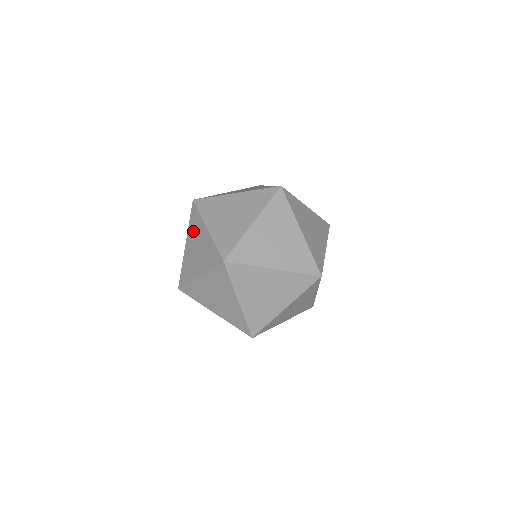
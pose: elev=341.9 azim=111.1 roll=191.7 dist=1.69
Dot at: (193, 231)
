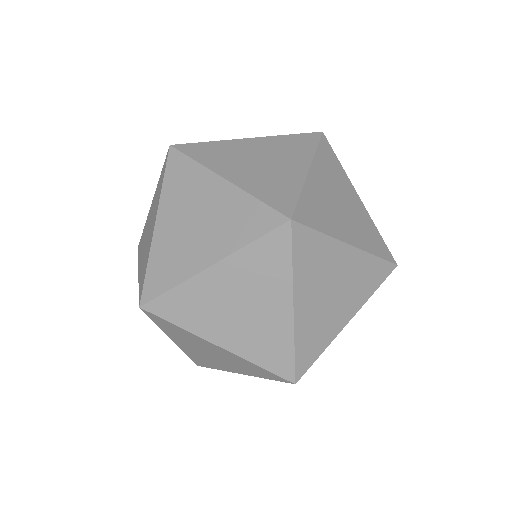
Dot at: (179, 193)
